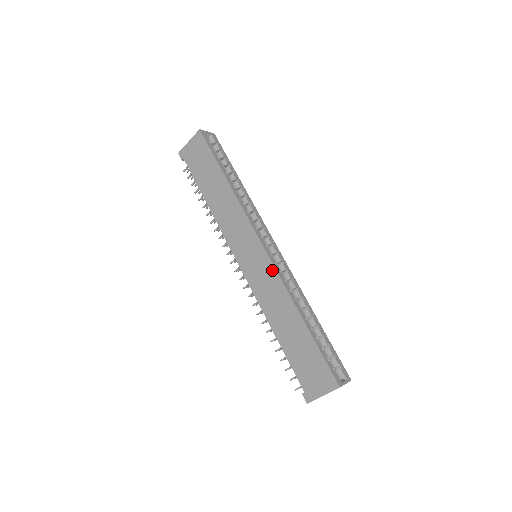
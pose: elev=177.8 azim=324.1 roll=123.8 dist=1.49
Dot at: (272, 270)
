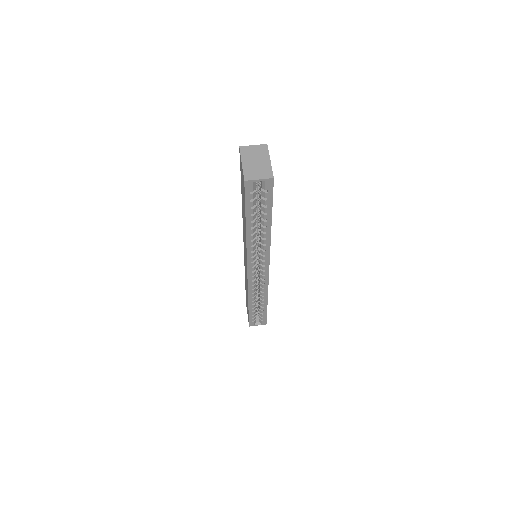
Dot at: (247, 281)
